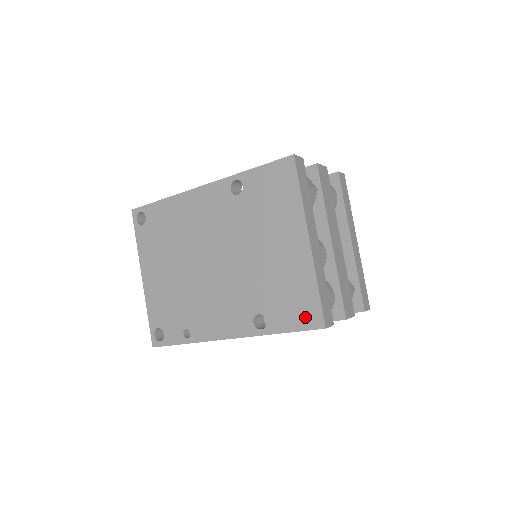
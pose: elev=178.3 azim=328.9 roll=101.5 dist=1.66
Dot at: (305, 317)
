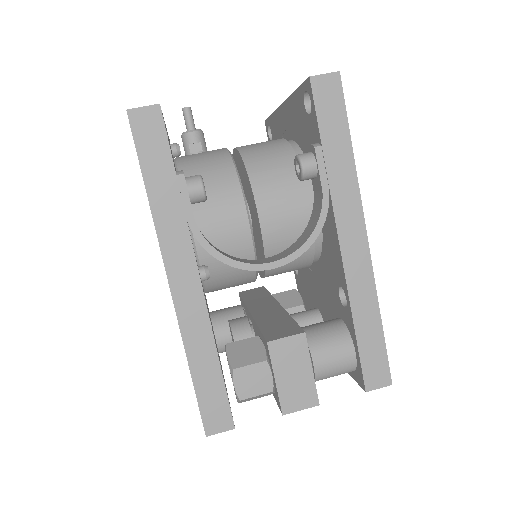
Dot at: occluded
